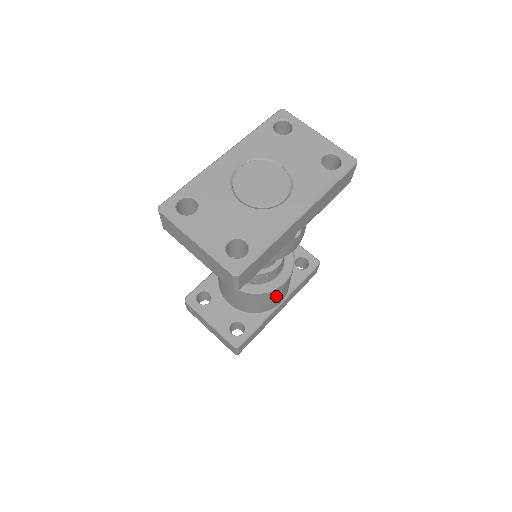
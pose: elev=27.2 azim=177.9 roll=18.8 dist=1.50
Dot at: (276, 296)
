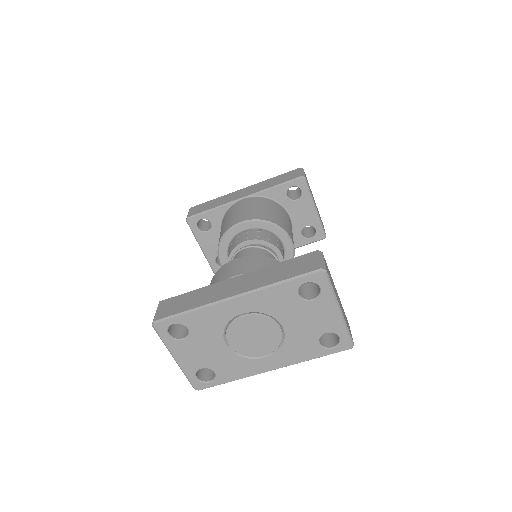
Dot at: occluded
